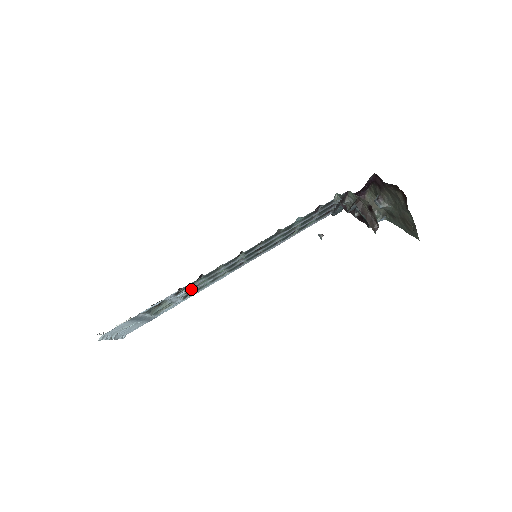
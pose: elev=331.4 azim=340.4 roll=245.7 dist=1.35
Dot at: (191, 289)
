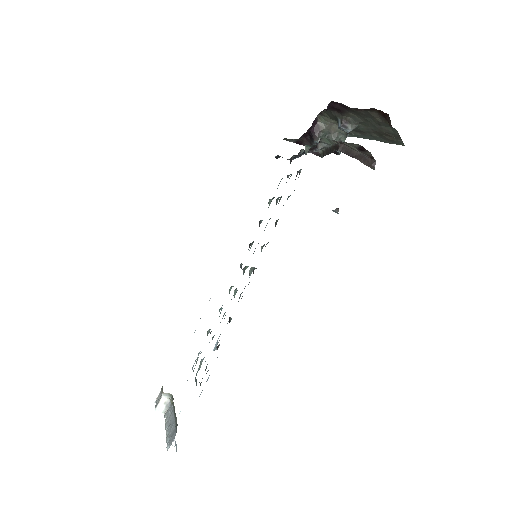
Dot at: occluded
